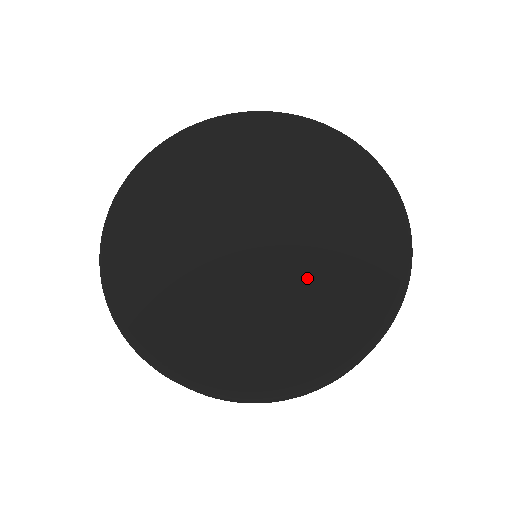
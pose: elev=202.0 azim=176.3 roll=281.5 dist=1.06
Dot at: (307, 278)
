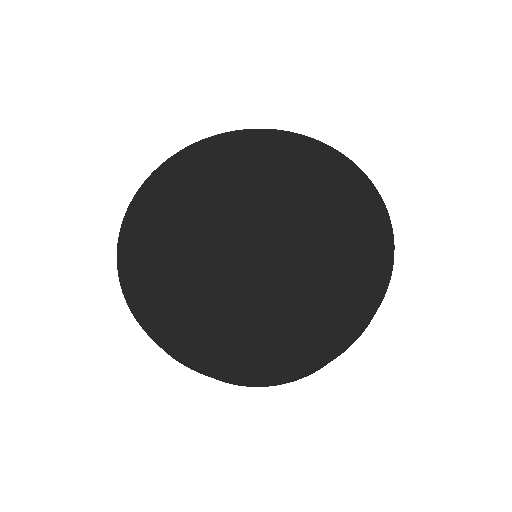
Dot at: (286, 283)
